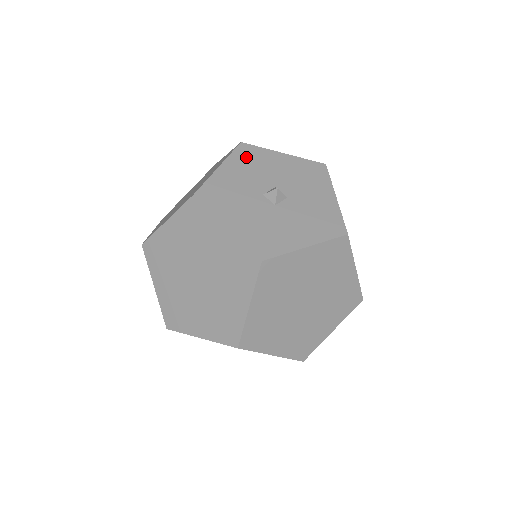
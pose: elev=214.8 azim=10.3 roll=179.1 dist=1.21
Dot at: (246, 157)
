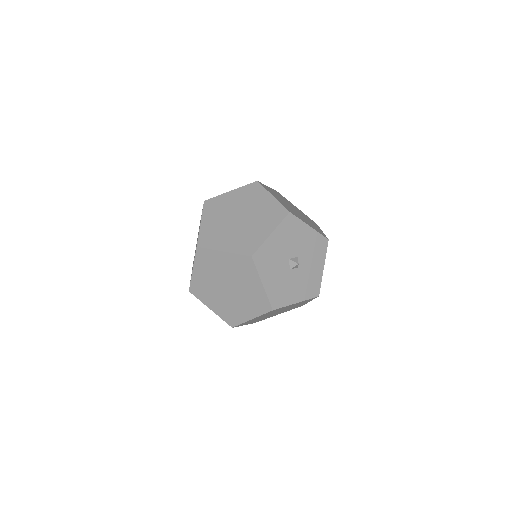
Dot at: (264, 262)
